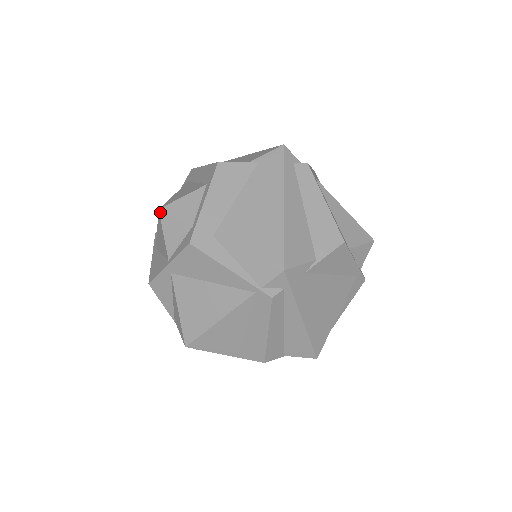
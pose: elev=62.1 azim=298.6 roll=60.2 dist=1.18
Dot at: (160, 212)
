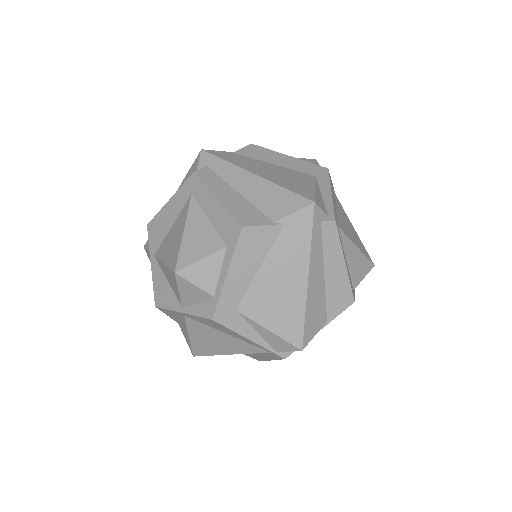
Dot at: (176, 275)
